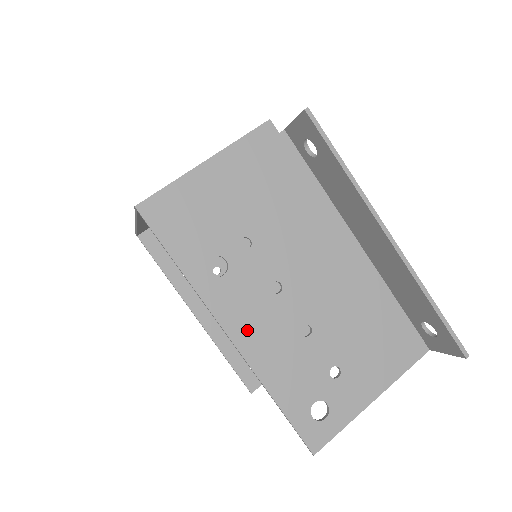
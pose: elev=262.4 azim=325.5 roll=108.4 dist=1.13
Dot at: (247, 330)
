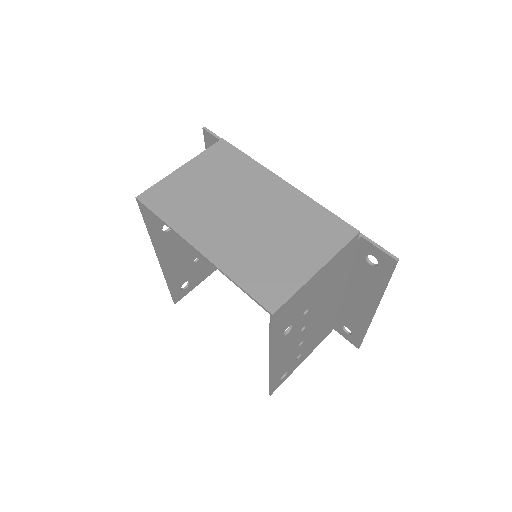
Dot at: (280, 356)
